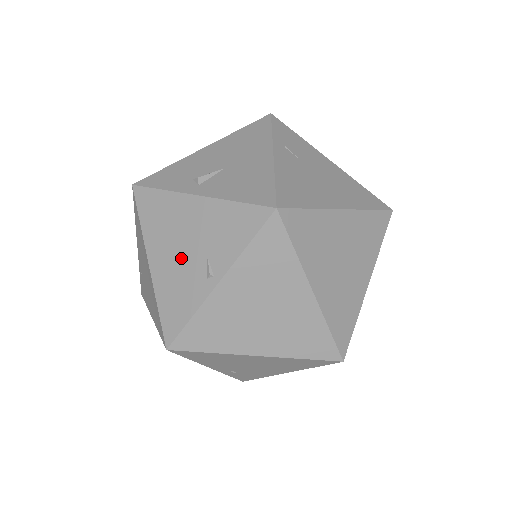
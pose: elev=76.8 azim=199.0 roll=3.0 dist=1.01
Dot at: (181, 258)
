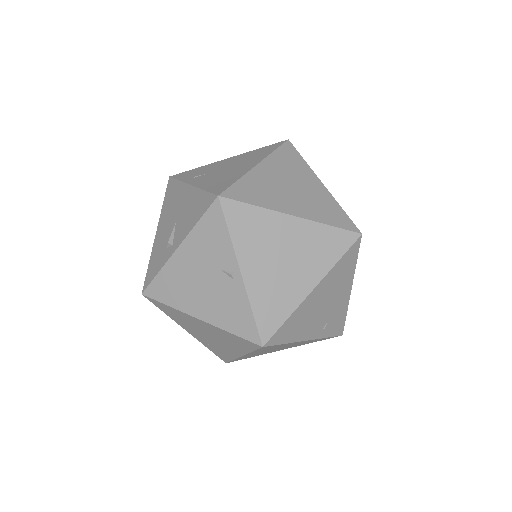
Dot at: (209, 290)
